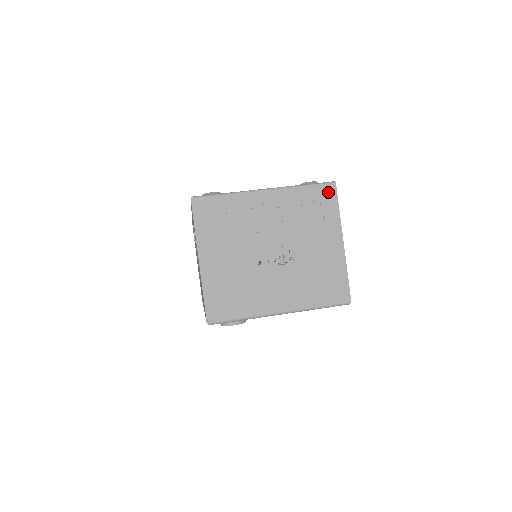
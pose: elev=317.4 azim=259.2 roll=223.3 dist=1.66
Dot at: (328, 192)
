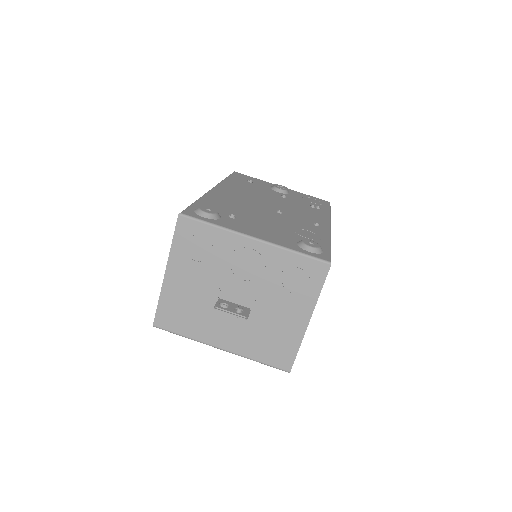
Dot at: (318, 270)
